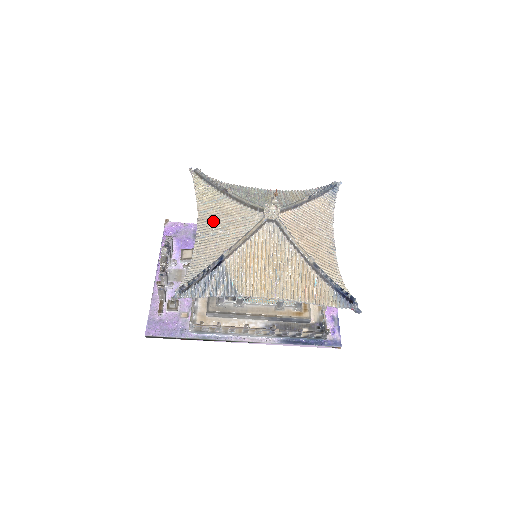
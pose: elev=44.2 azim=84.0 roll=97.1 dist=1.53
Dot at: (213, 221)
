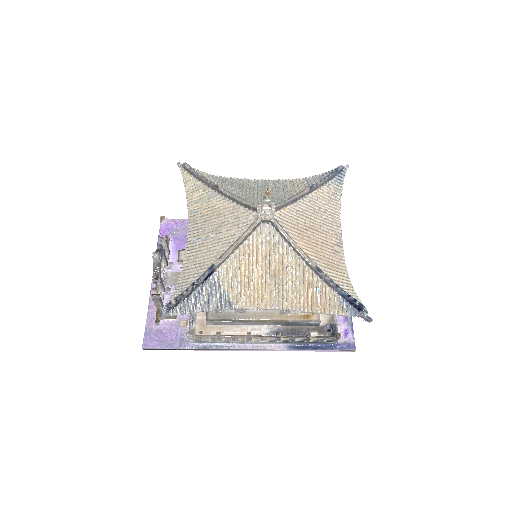
Dot at: (204, 223)
